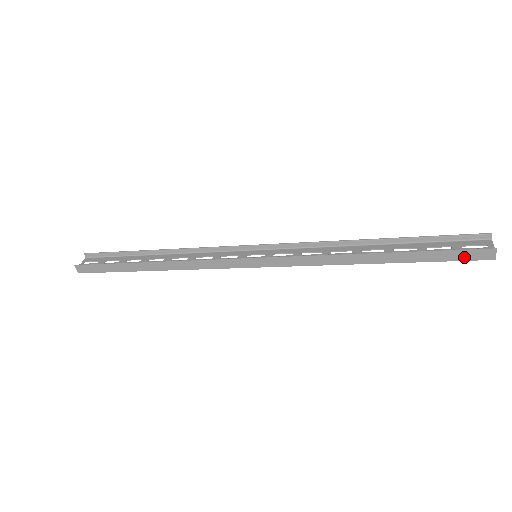
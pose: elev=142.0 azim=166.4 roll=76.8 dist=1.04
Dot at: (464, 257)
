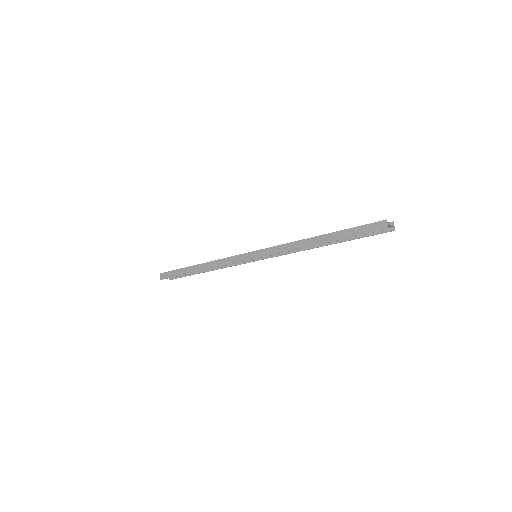
Dot at: (369, 230)
